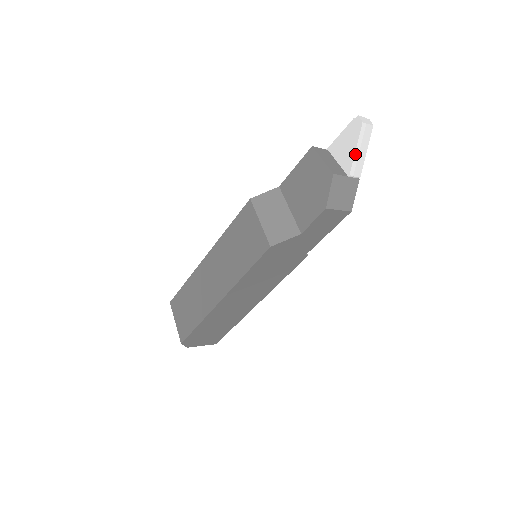
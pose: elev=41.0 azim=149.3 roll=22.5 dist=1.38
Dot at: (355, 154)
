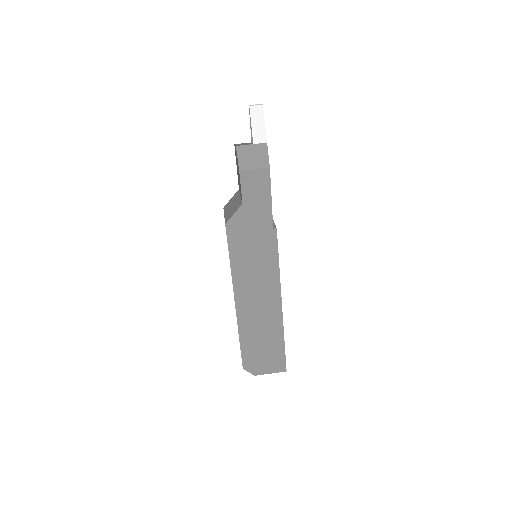
Dot at: (252, 127)
